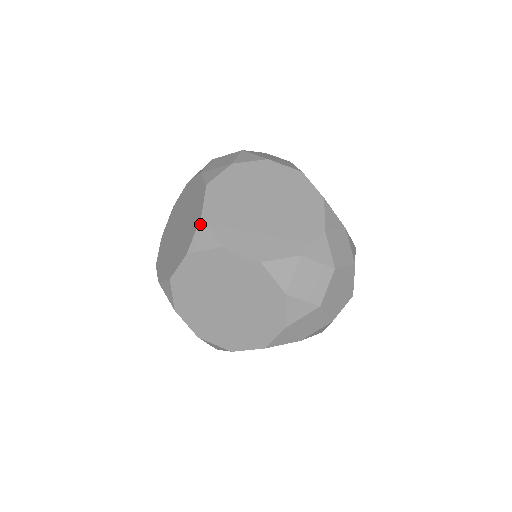
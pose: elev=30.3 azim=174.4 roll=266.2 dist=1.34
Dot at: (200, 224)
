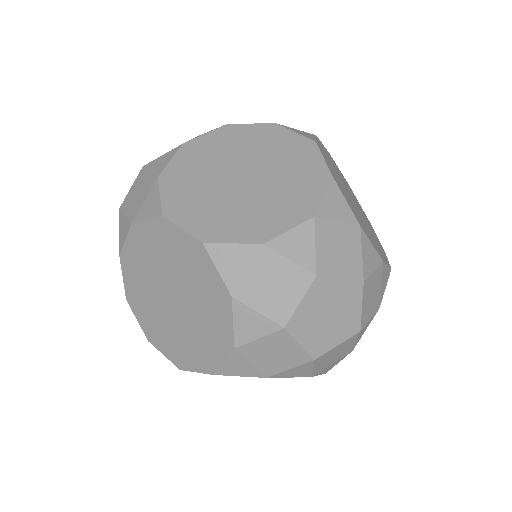
Dot at: (155, 347)
